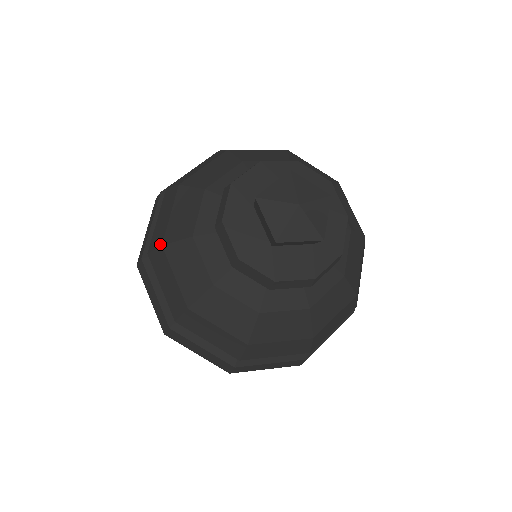
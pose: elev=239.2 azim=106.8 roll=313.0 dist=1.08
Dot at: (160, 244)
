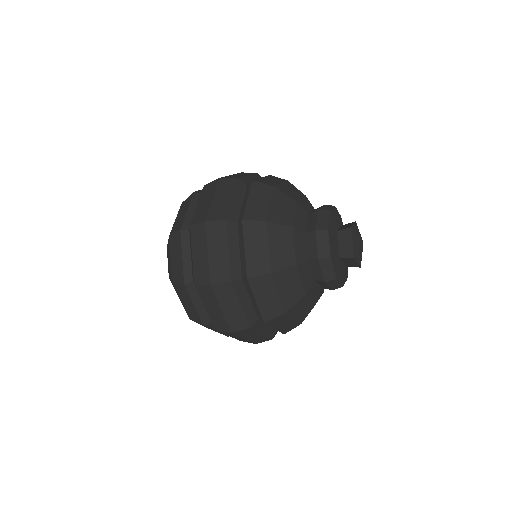
Dot at: (264, 219)
